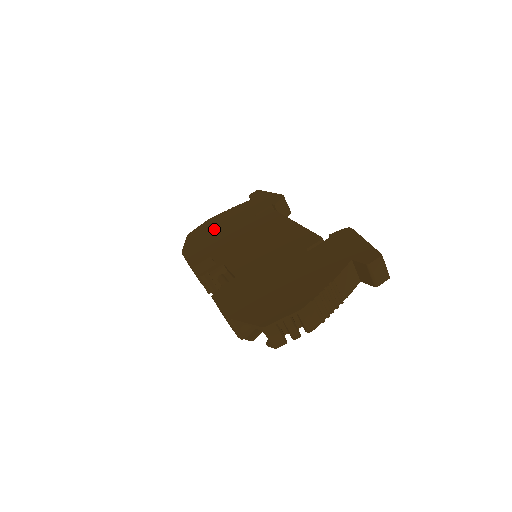
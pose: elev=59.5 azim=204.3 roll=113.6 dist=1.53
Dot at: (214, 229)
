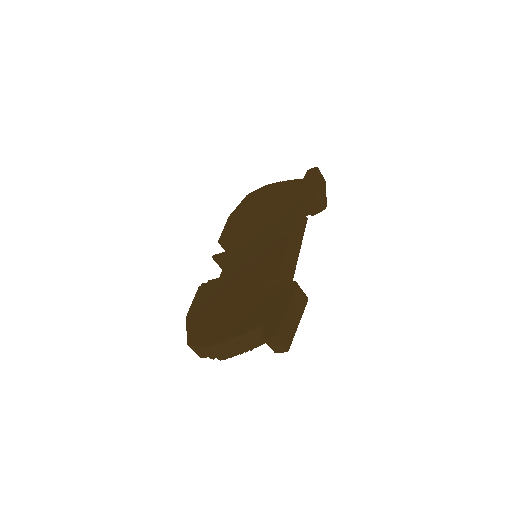
Dot at: (259, 203)
